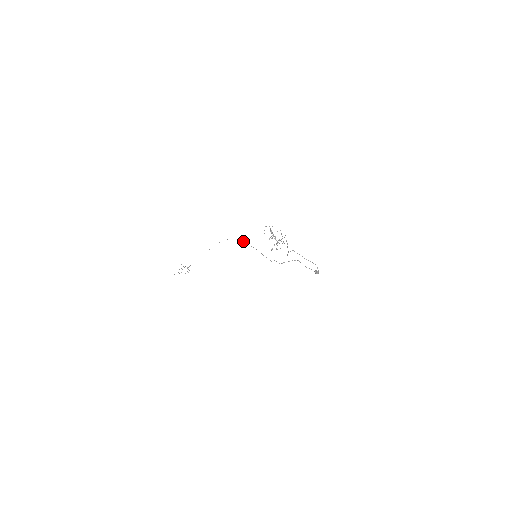
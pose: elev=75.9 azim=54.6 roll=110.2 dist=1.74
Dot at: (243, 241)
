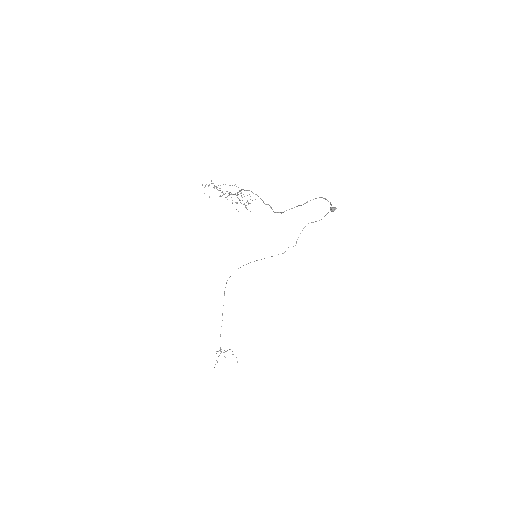
Dot at: occluded
